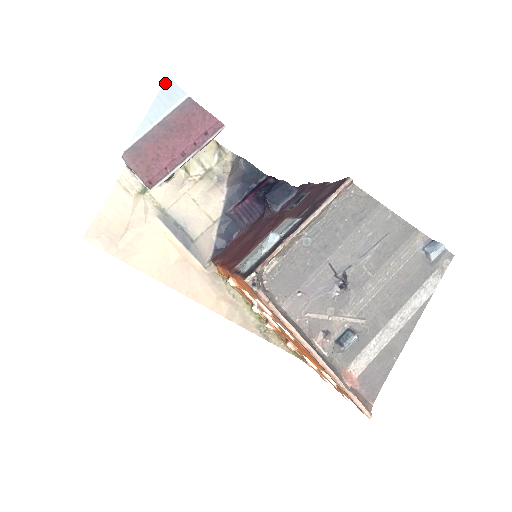
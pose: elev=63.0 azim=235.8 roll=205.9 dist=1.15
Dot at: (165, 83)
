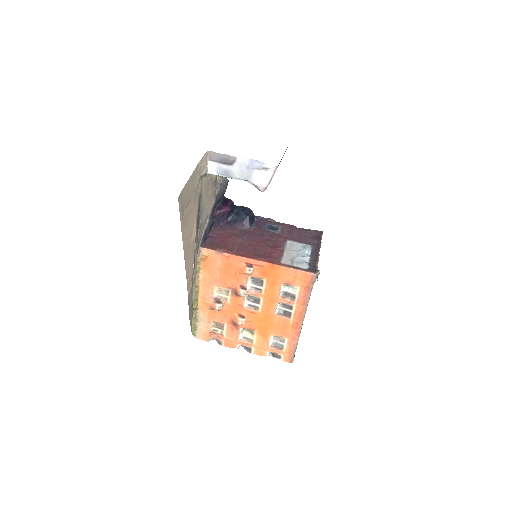
Dot at: occluded
